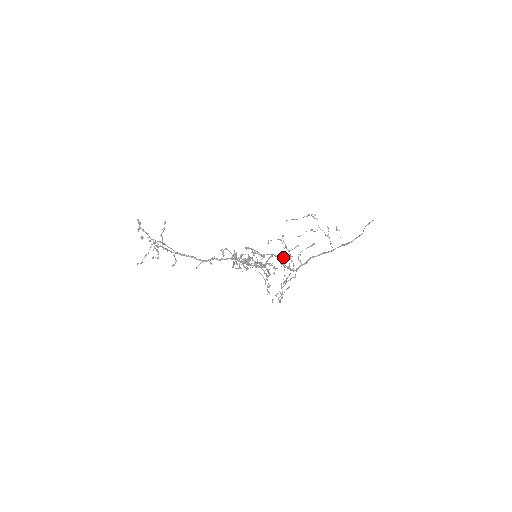
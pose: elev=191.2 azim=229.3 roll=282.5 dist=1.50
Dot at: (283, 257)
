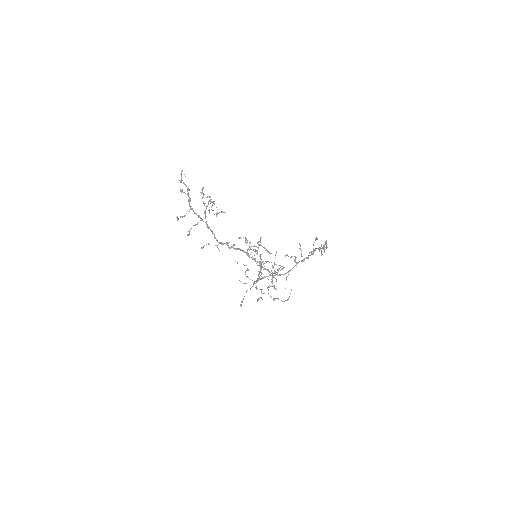
Dot at: (264, 266)
